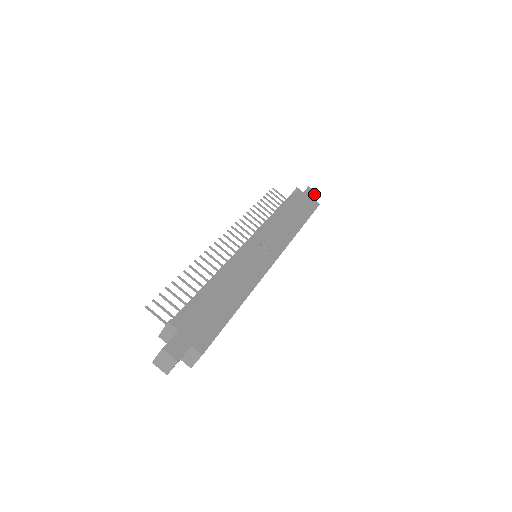
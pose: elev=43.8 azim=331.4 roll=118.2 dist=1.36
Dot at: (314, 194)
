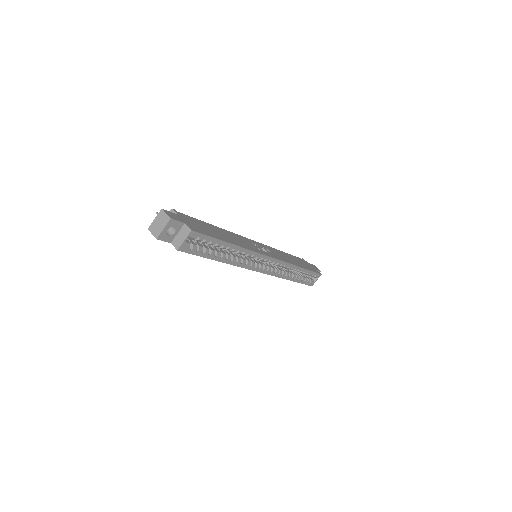
Dot at: (318, 269)
